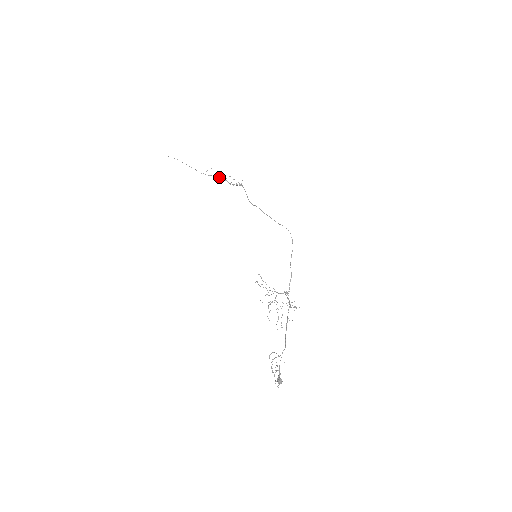
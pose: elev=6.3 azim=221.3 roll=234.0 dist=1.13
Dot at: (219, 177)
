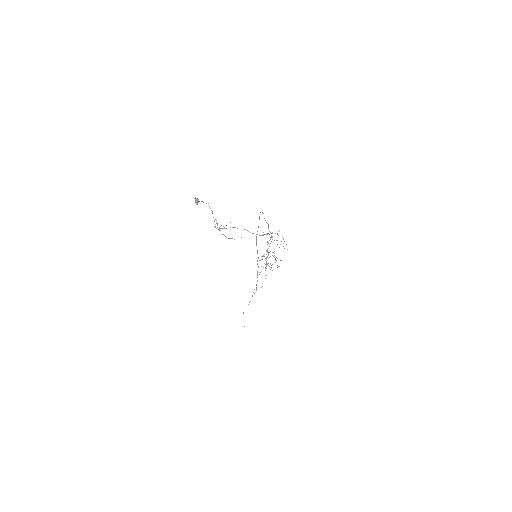
Dot at: (261, 287)
